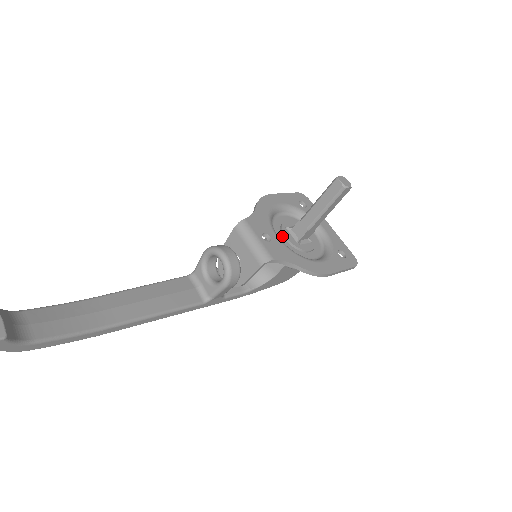
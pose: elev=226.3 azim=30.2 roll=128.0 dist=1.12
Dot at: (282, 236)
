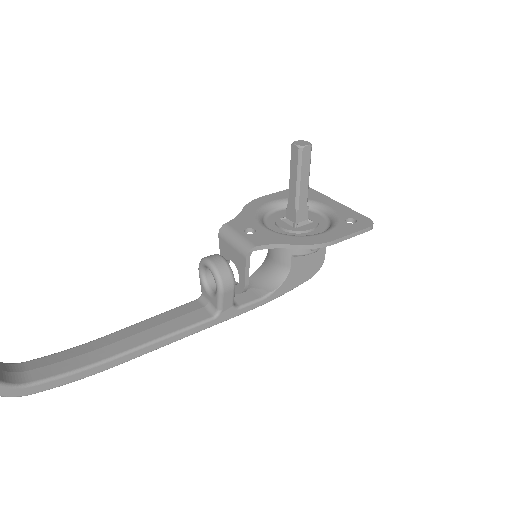
Dot at: (276, 227)
